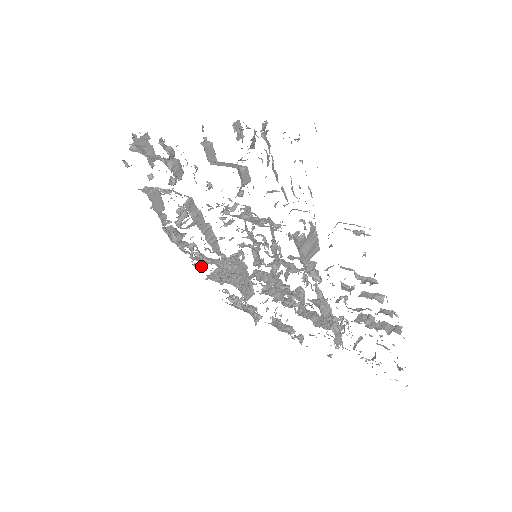
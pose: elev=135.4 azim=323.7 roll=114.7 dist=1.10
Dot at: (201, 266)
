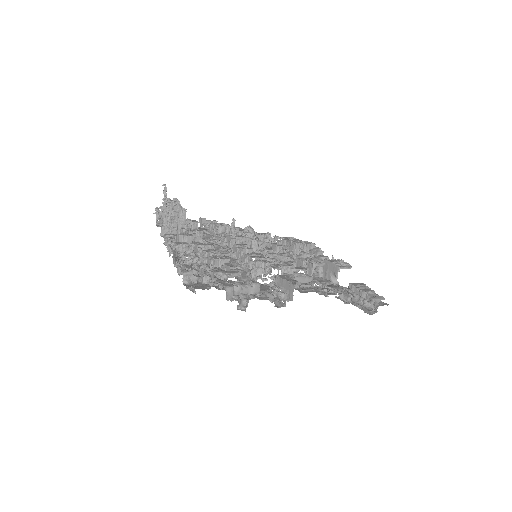
Dot at: (171, 242)
